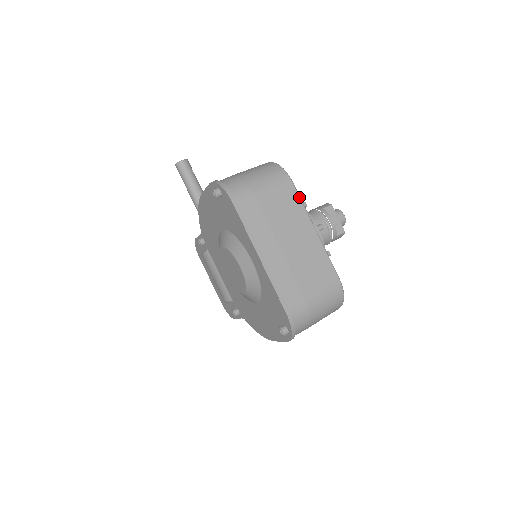
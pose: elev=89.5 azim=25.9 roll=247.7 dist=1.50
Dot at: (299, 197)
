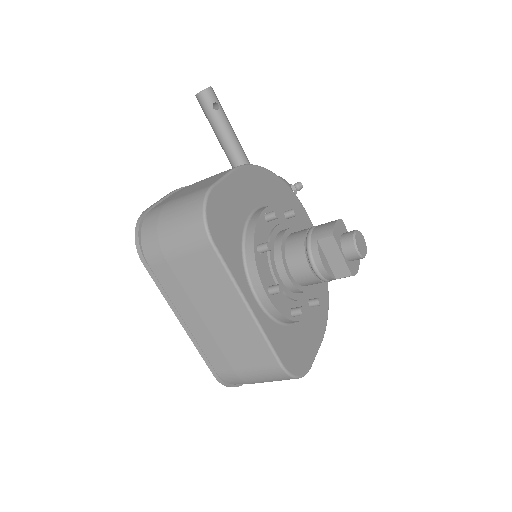
Dot at: (223, 266)
